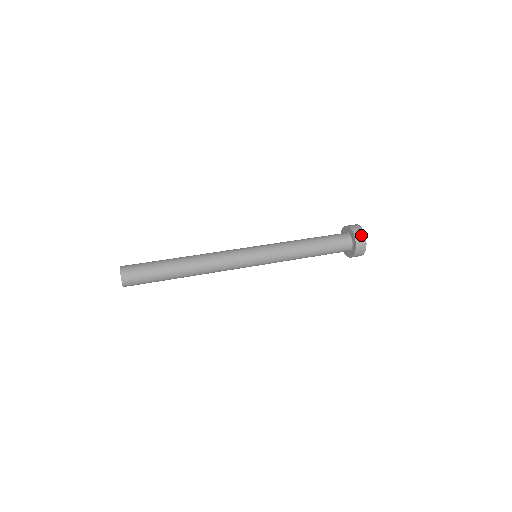
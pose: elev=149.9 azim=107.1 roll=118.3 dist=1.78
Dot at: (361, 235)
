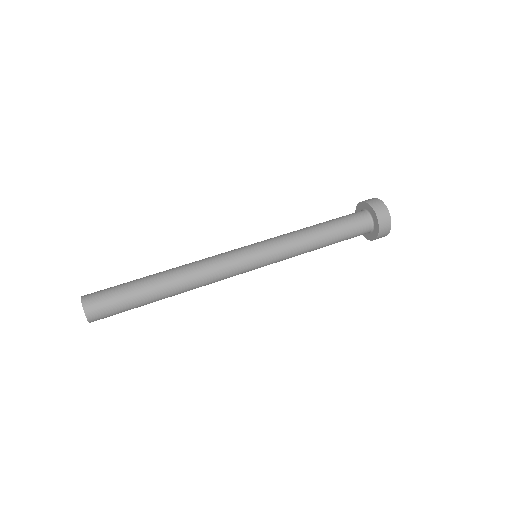
Dot at: (382, 208)
